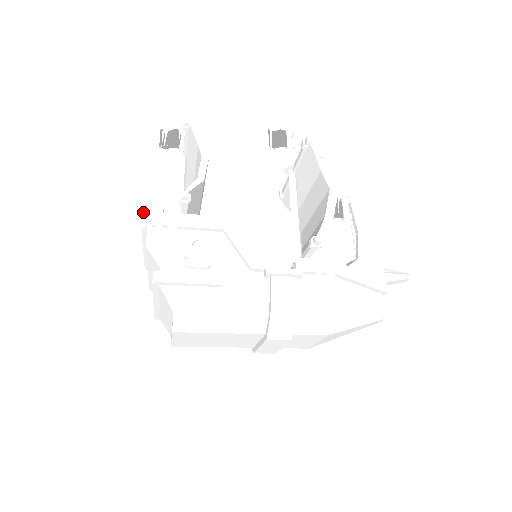
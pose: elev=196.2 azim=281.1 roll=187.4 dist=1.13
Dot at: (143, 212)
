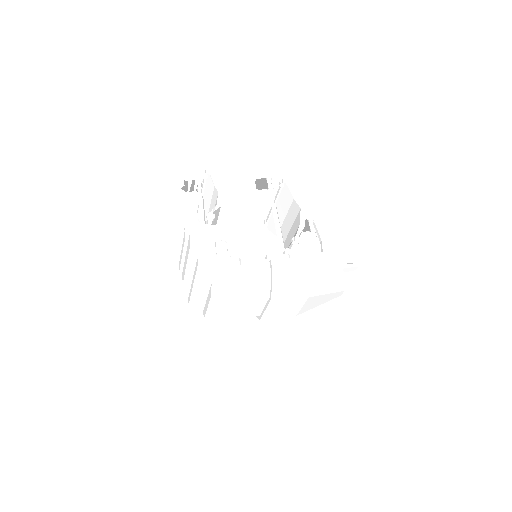
Dot at: (185, 226)
